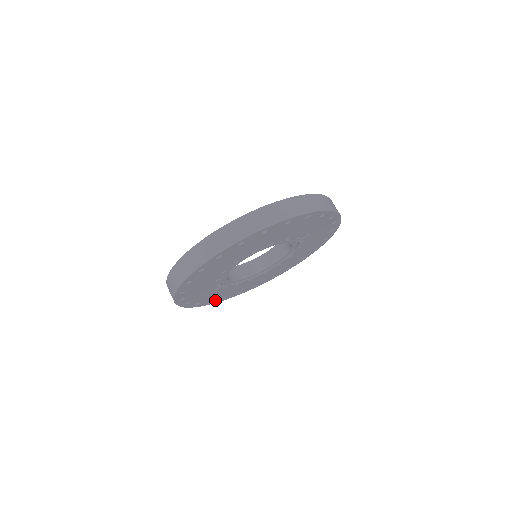
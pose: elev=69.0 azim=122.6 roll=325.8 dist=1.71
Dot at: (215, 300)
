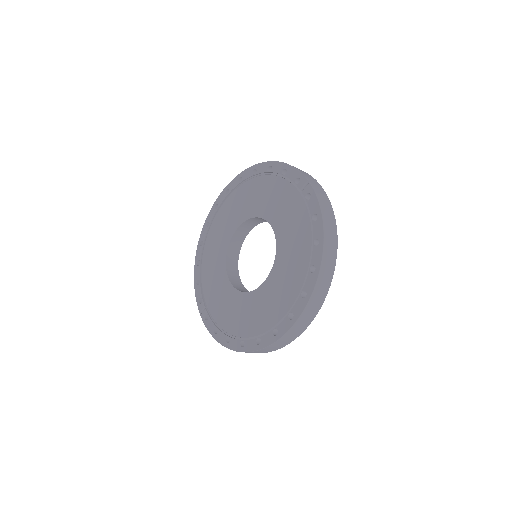
Dot at: occluded
